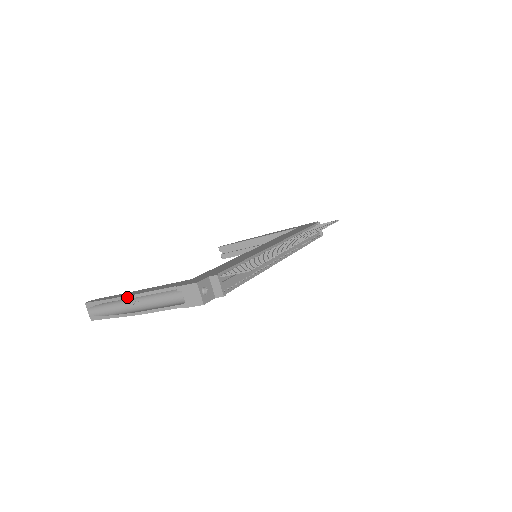
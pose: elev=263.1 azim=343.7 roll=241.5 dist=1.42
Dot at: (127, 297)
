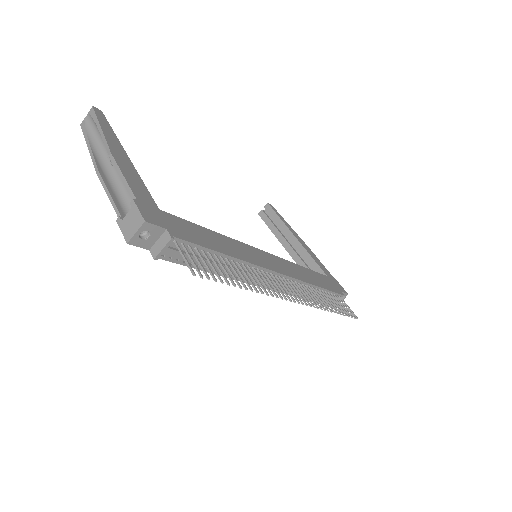
Dot at: (108, 149)
